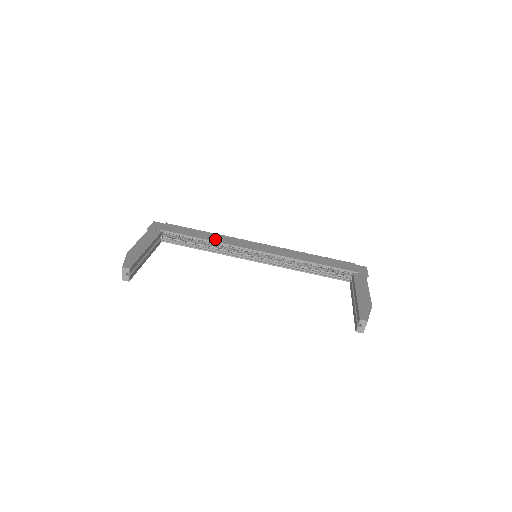
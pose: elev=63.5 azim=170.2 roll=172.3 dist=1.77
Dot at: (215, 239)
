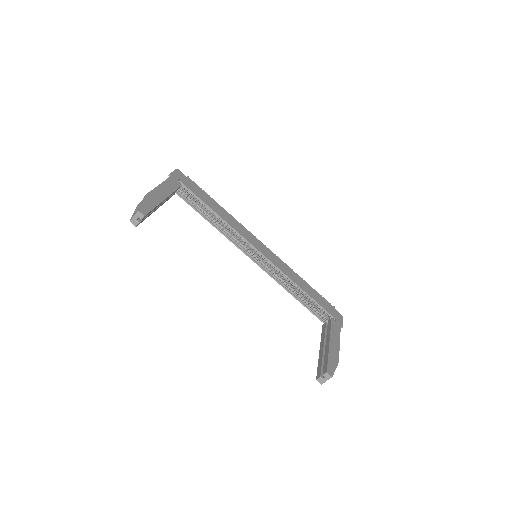
Dot at: (227, 220)
